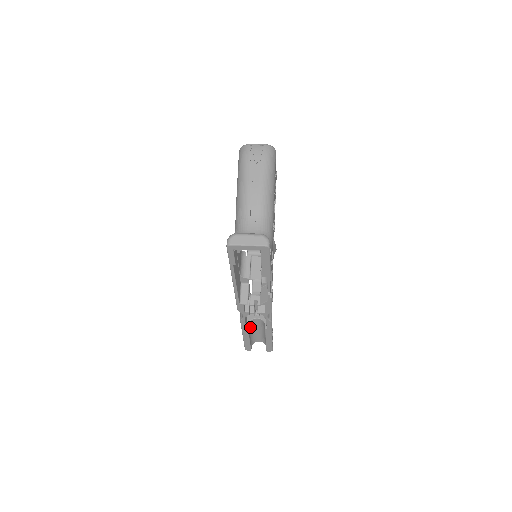
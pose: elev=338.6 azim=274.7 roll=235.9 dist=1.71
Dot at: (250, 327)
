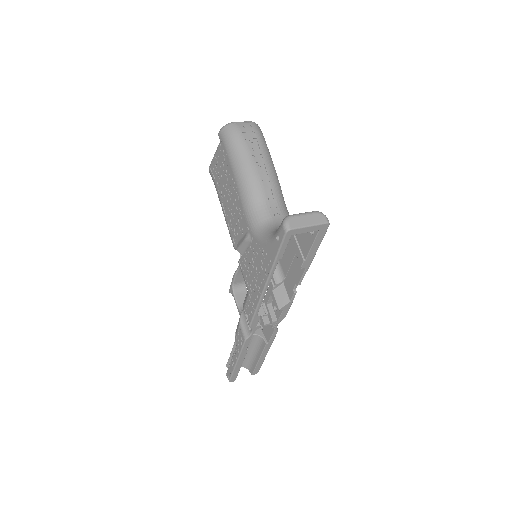
Dot at: occluded
